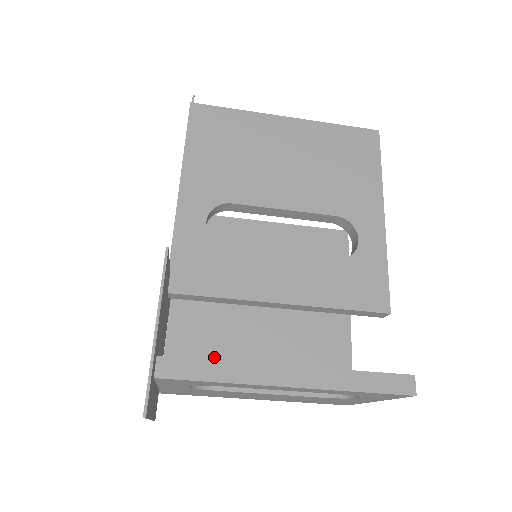
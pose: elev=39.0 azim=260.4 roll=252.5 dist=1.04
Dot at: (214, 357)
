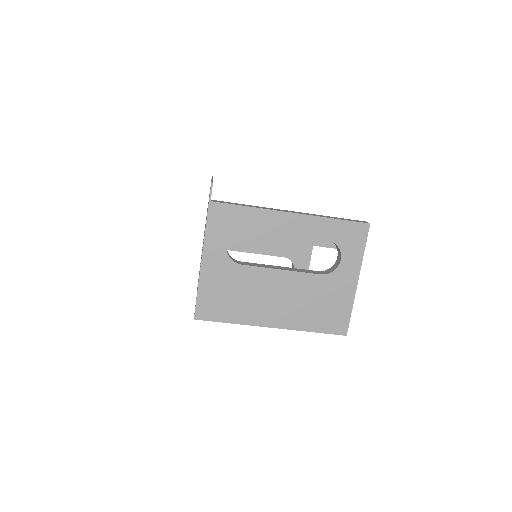
Dot at: occluded
